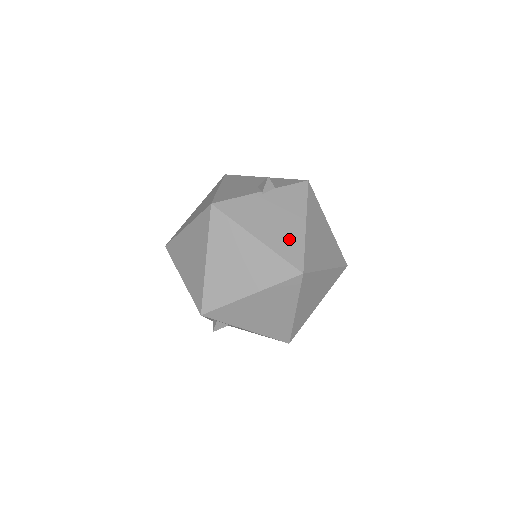
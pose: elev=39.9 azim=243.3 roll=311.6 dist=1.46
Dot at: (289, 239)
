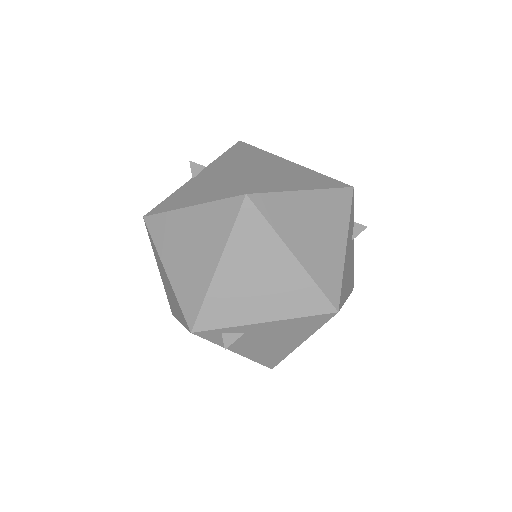
Dot at: (225, 184)
